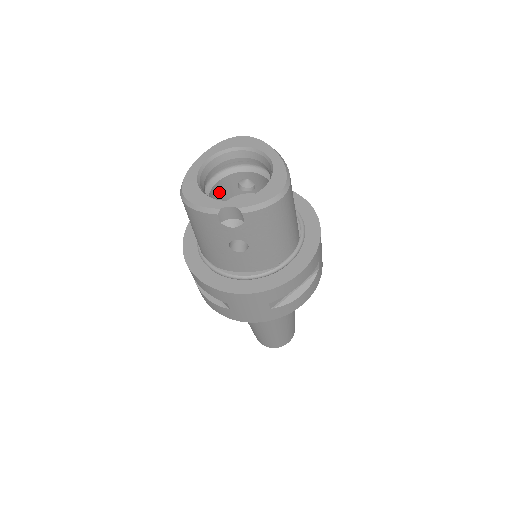
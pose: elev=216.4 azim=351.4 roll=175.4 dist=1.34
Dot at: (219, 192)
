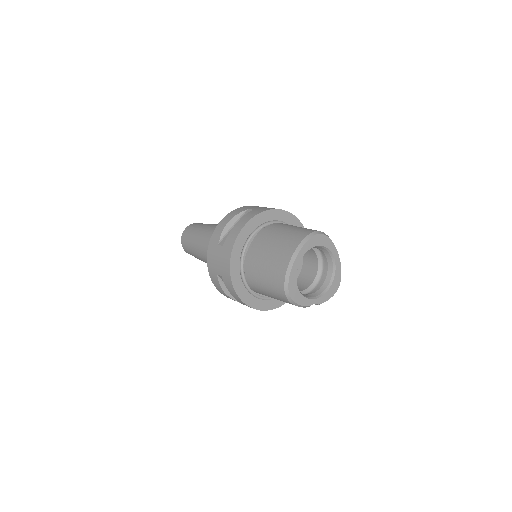
Dot at: occluded
